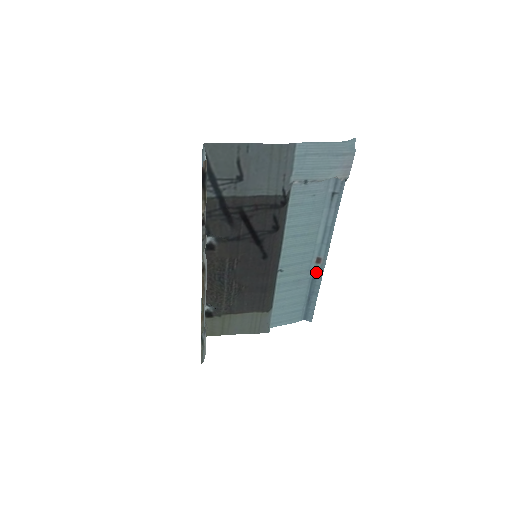
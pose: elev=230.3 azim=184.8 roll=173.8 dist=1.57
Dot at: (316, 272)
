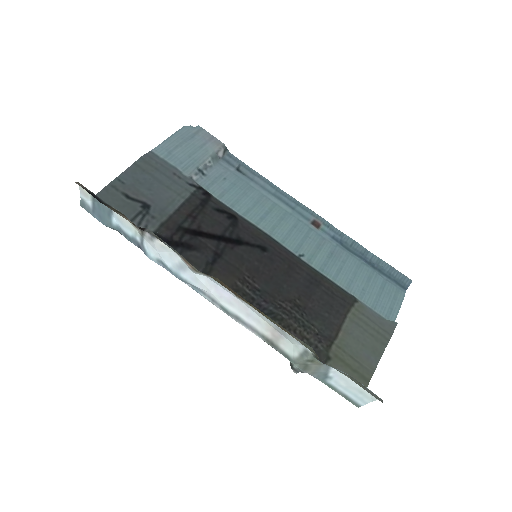
Dot at: (332, 235)
